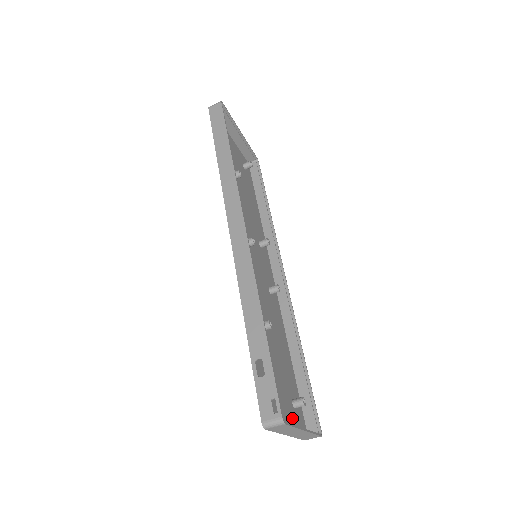
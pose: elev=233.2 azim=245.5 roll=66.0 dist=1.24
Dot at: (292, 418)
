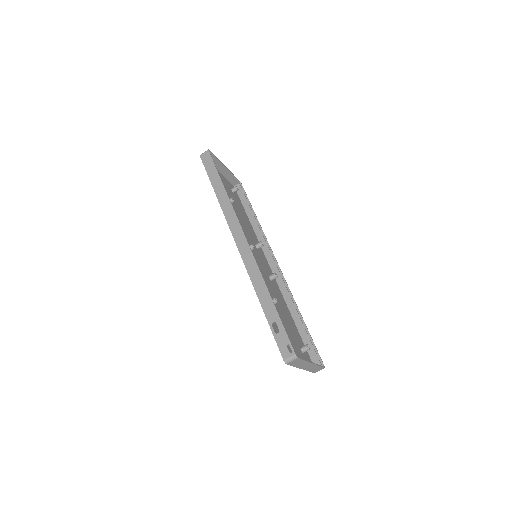
Dot at: (302, 358)
